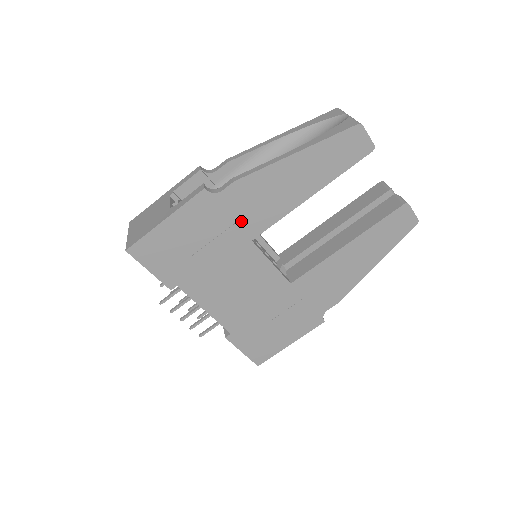
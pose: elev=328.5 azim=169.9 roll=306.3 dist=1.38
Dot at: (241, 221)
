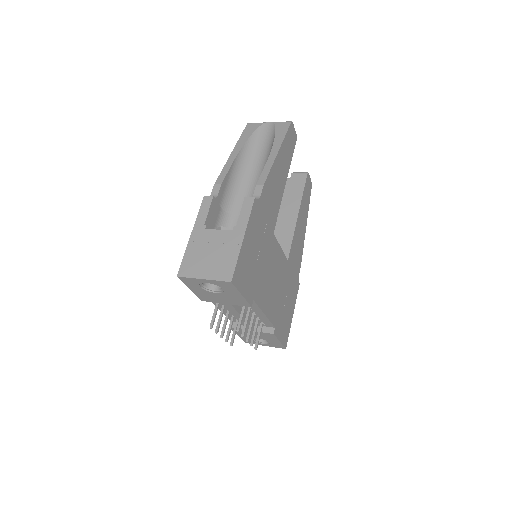
Dot at: (269, 218)
